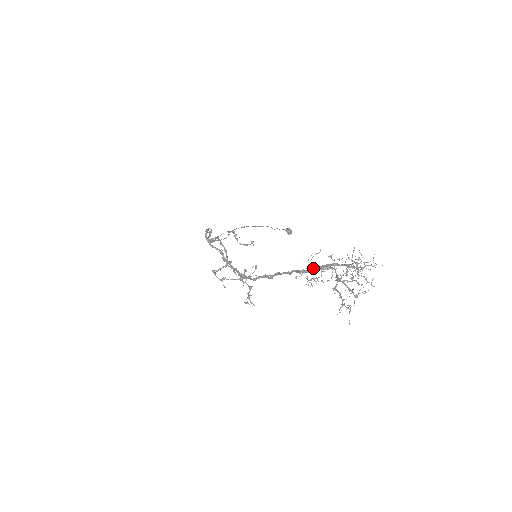
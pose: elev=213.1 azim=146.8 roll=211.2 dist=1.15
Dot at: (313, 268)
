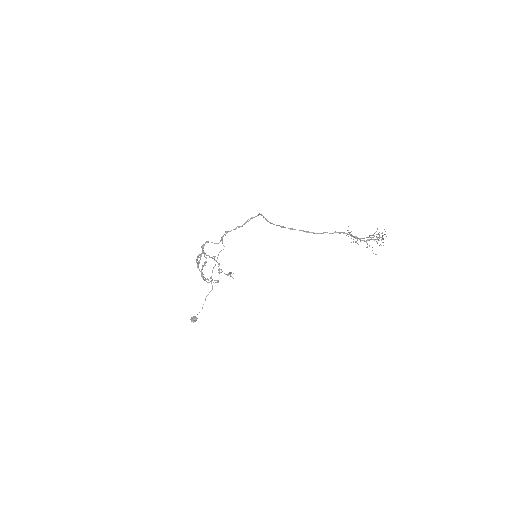
Dot at: occluded
